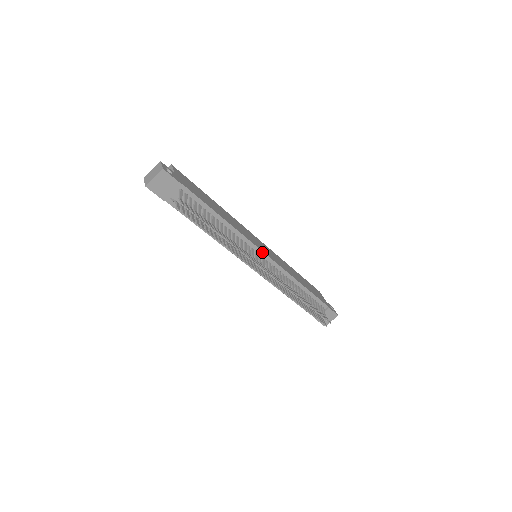
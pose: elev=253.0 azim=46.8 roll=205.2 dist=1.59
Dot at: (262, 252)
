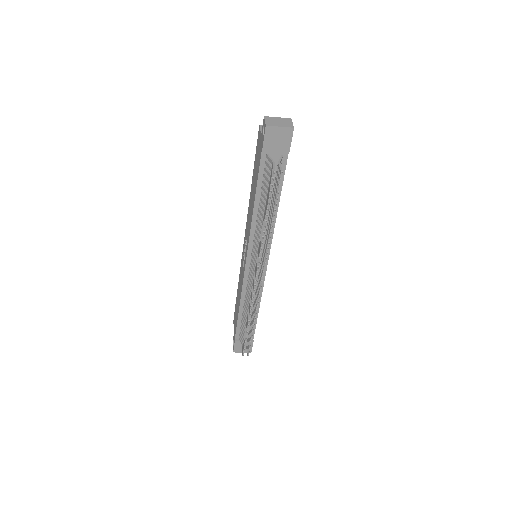
Dot at: (268, 259)
